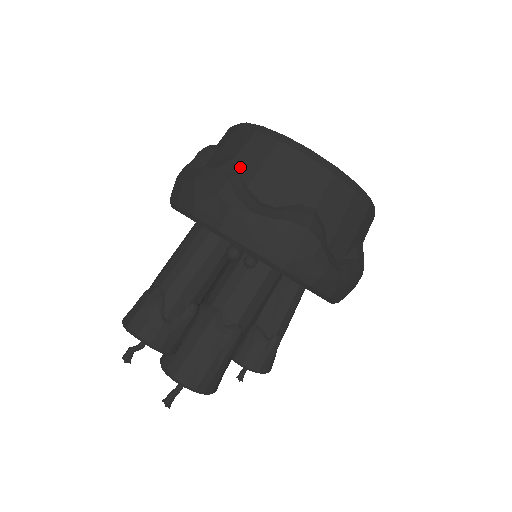
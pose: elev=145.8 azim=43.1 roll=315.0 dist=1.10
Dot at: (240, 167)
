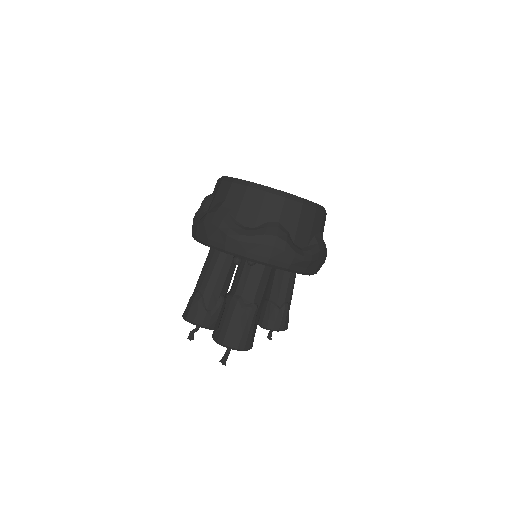
Dot at: (228, 208)
